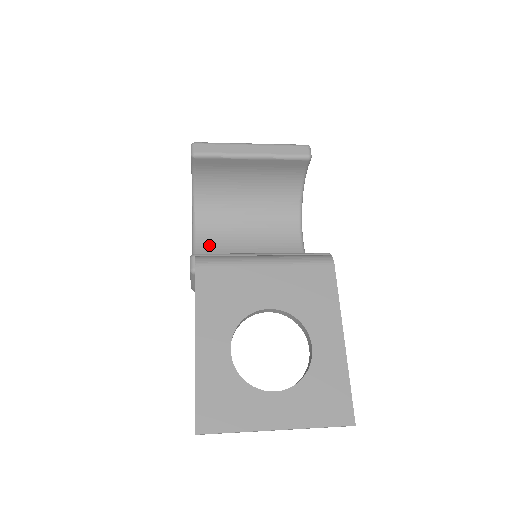
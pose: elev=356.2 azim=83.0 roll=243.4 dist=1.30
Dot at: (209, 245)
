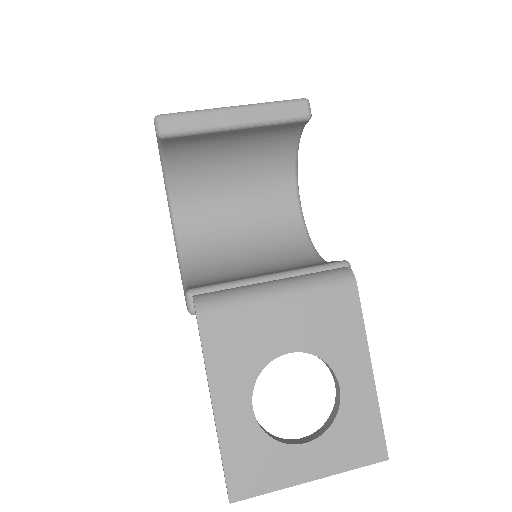
Dot at: (193, 230)
